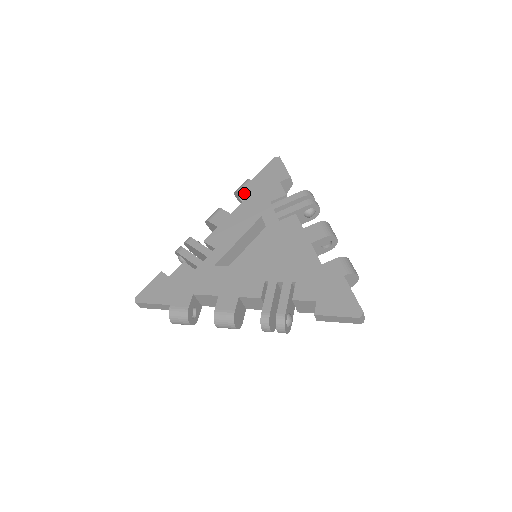
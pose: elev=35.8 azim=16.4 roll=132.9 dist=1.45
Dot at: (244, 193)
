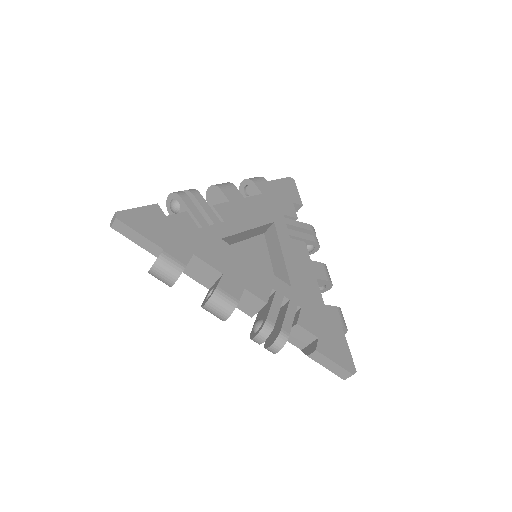
Dot at: (260, 188)
